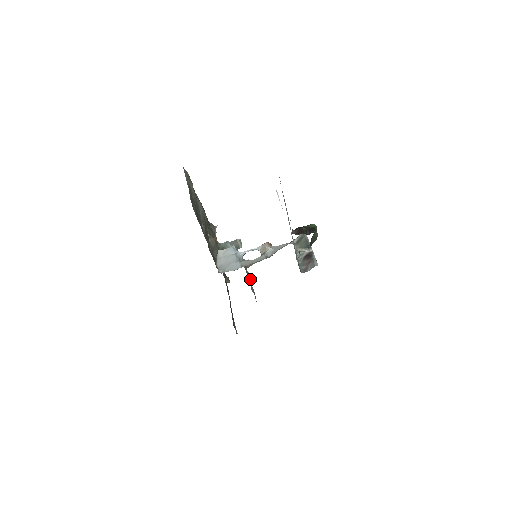
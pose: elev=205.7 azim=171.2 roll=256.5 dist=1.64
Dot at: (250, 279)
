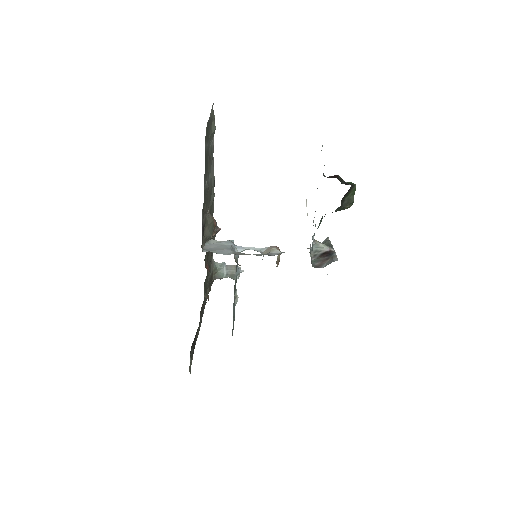
Dot at: (235, 303)
